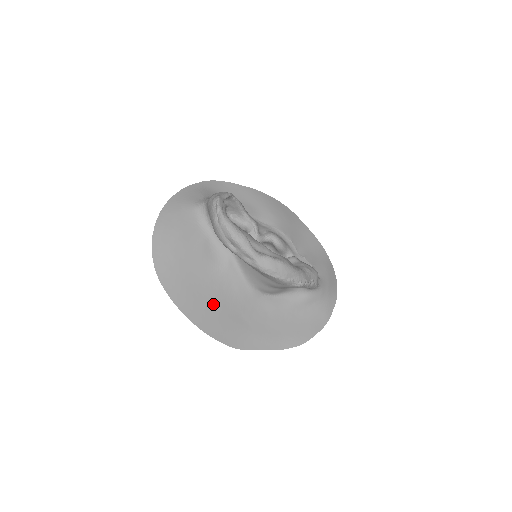
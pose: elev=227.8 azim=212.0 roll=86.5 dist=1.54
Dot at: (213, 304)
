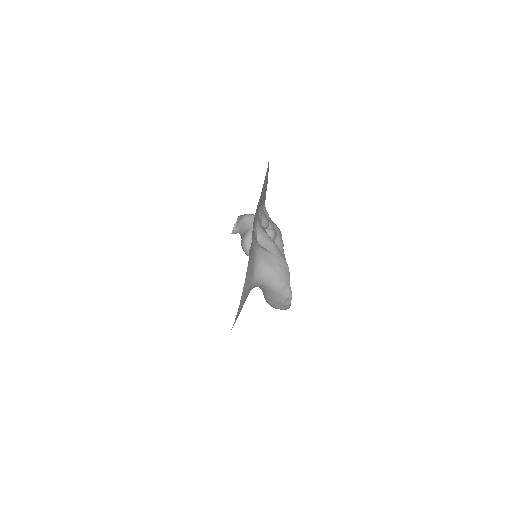
Dot at: occluded
